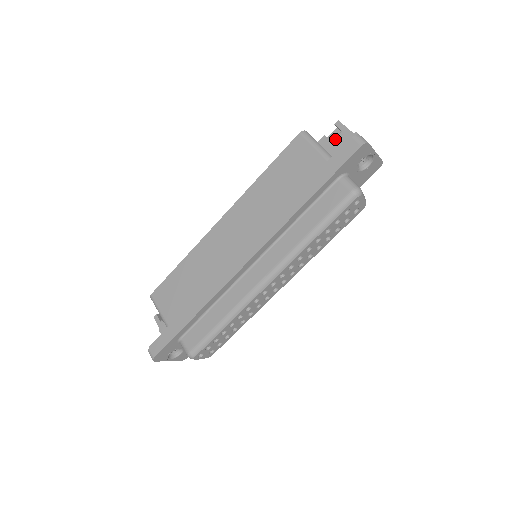
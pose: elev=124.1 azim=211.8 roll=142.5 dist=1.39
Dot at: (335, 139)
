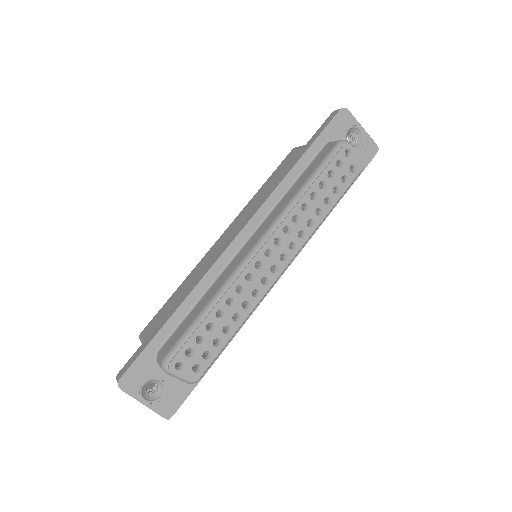
Dot at: occluded
